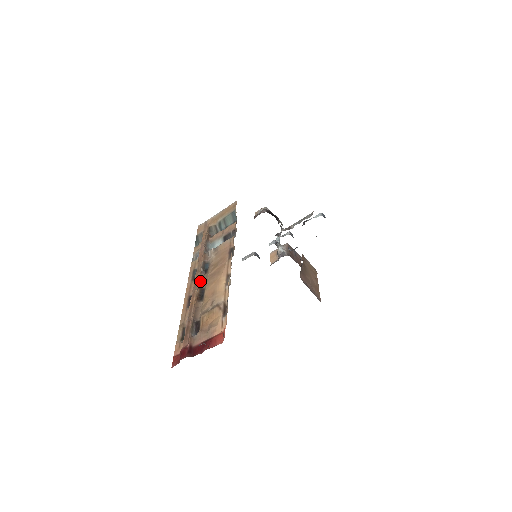
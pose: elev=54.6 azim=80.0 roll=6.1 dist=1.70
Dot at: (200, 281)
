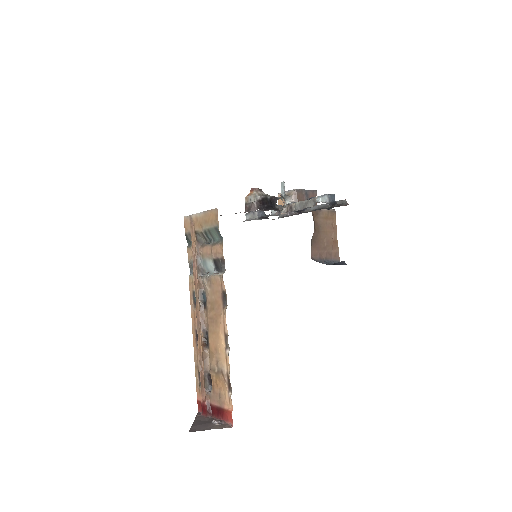
Dot at: (201, 321)
